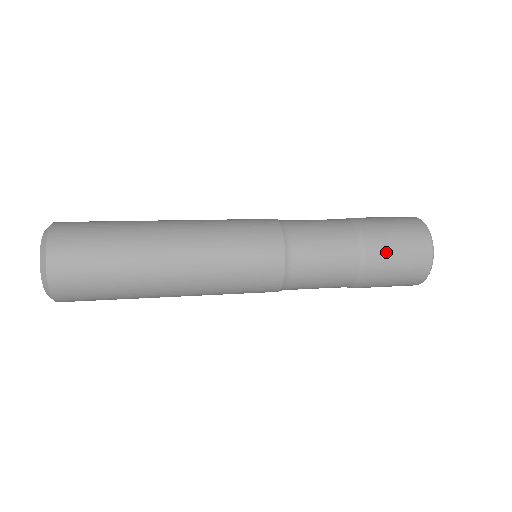
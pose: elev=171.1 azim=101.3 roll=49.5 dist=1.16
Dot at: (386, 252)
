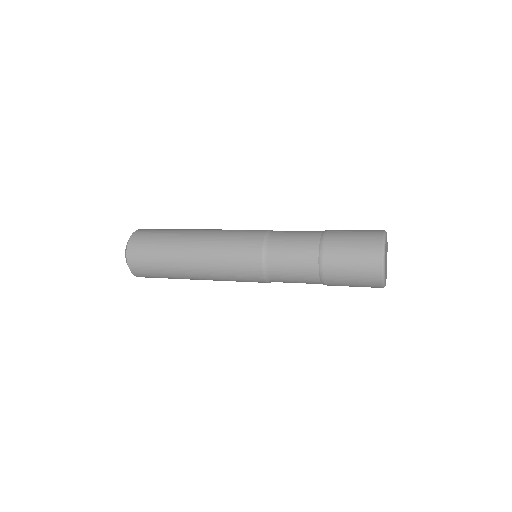
Dot at: (341, 242)
